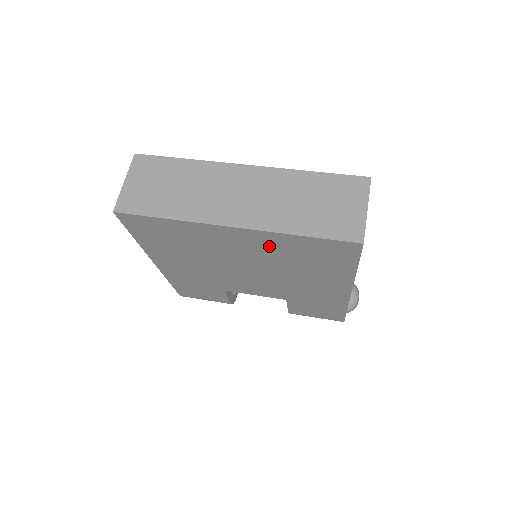
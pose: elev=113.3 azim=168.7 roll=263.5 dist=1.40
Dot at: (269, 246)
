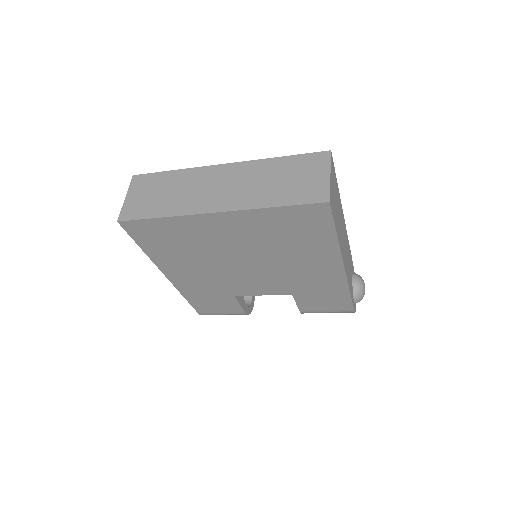
Dot at: (253, 227)
